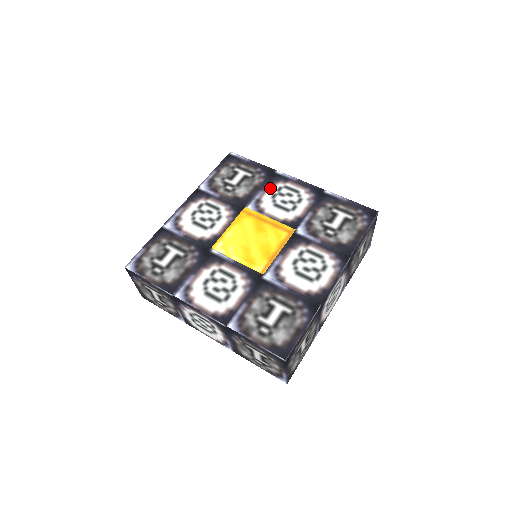
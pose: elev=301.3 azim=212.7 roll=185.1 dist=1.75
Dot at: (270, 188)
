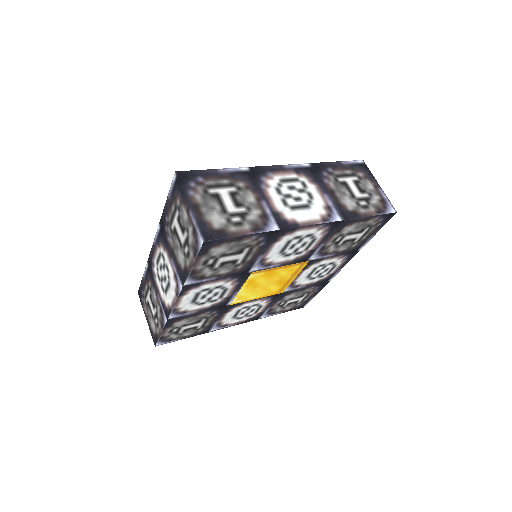
Dot at: occluded
